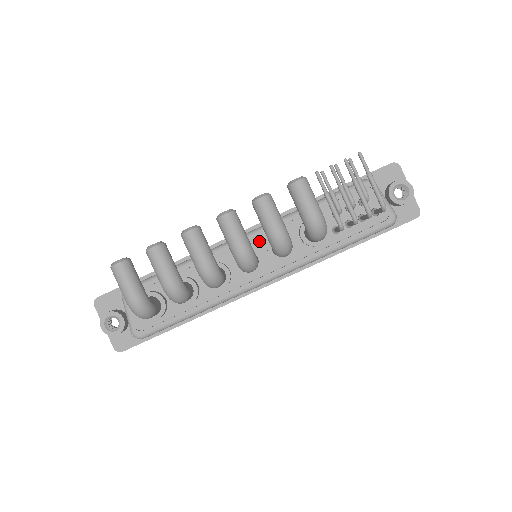
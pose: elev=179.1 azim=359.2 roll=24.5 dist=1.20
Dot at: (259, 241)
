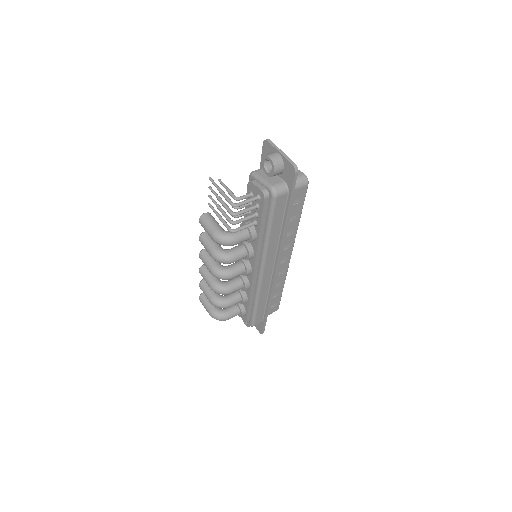
Dot at: occluded
